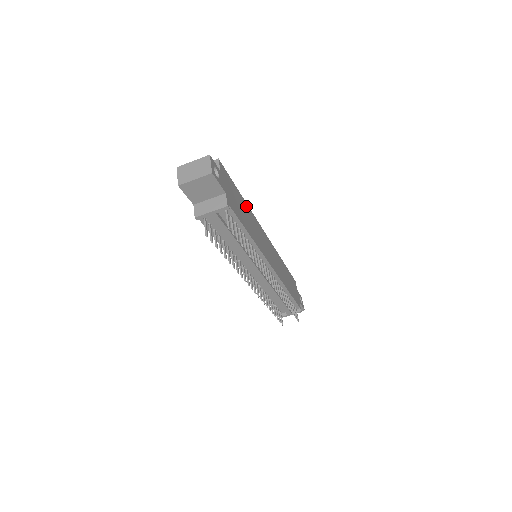
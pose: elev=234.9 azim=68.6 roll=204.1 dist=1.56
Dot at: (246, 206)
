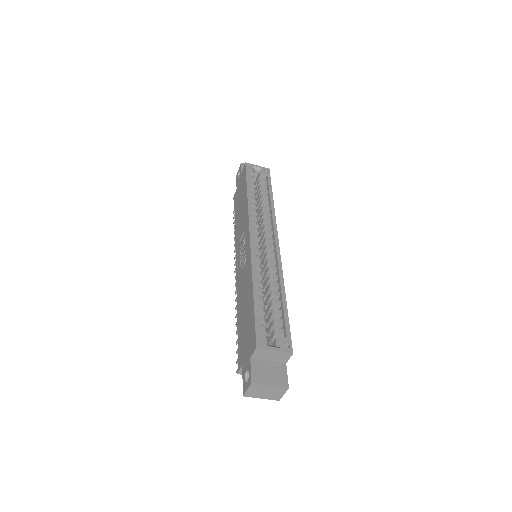
Dot at: occluded
